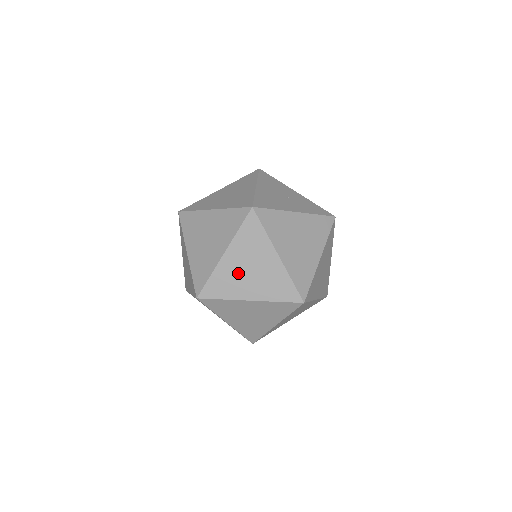
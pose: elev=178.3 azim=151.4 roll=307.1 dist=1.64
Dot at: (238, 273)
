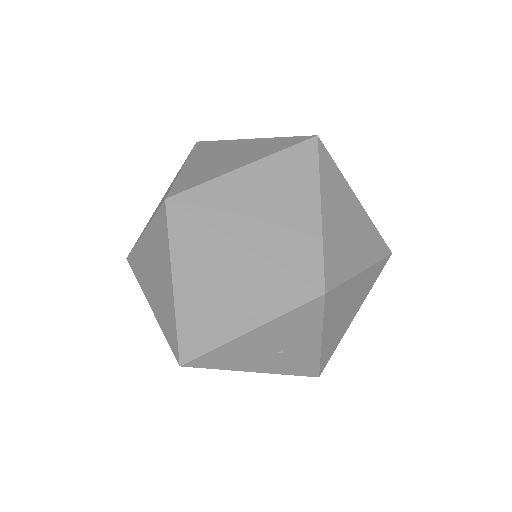
Dot at: occluded
